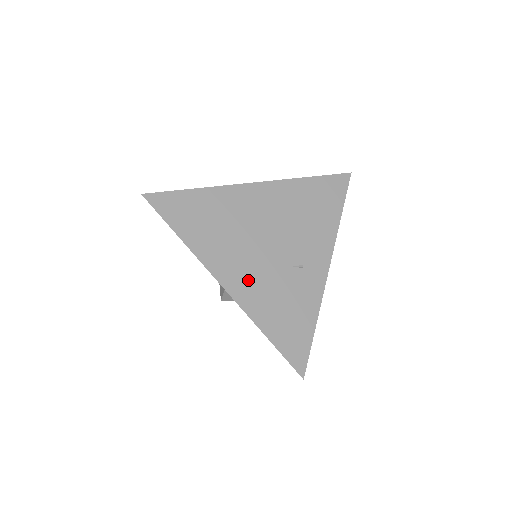
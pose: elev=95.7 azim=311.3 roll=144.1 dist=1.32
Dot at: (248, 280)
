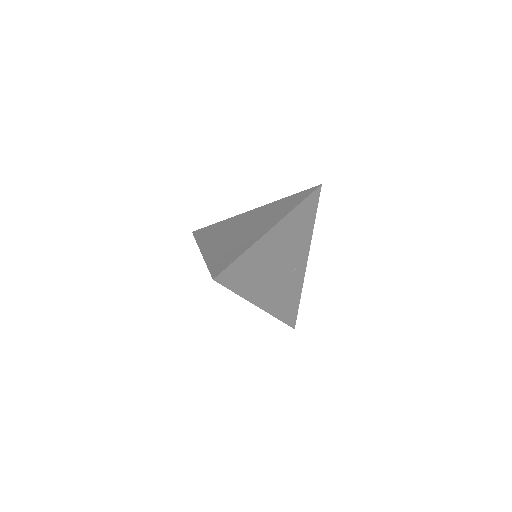
Dot at: (271, 295)
